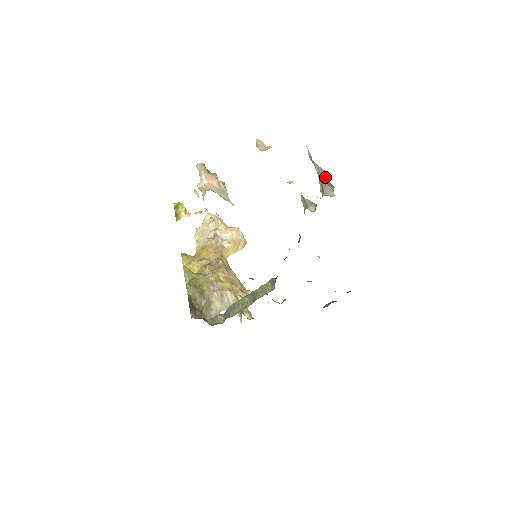
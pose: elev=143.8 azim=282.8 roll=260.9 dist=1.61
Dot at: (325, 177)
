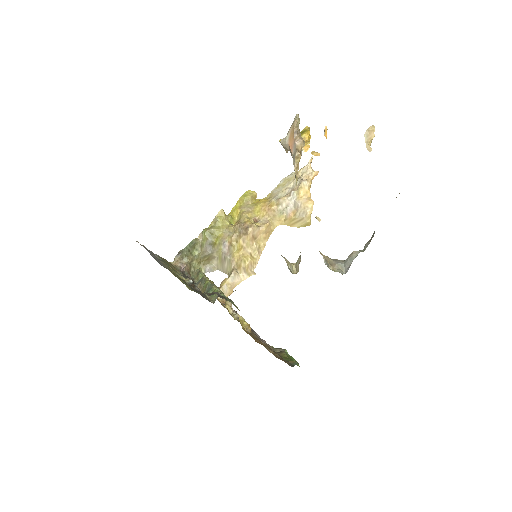
Dot at: (369, 242)
